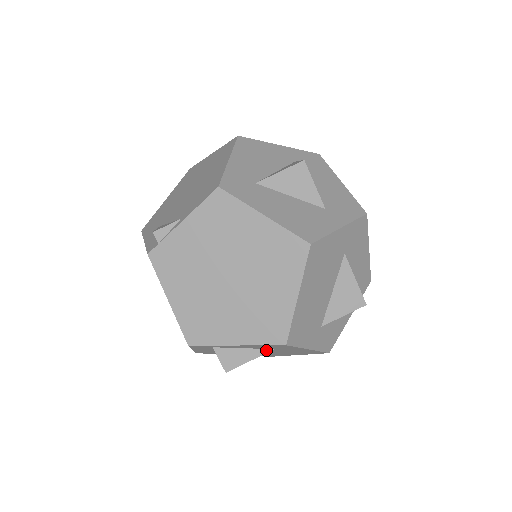
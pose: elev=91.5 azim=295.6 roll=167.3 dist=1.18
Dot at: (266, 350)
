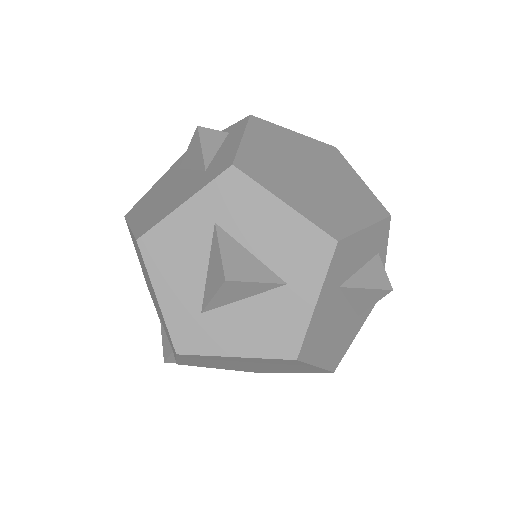
Dot at: occluded
